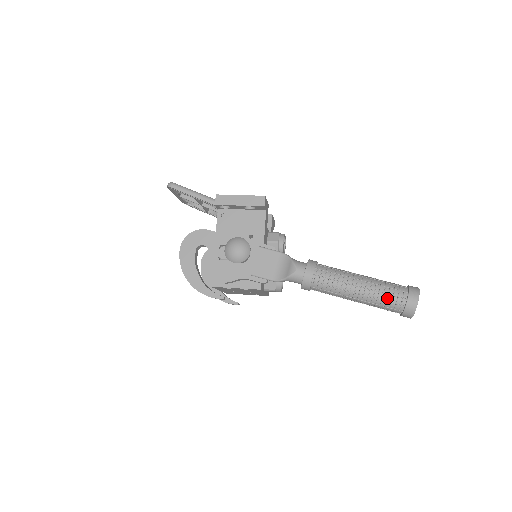
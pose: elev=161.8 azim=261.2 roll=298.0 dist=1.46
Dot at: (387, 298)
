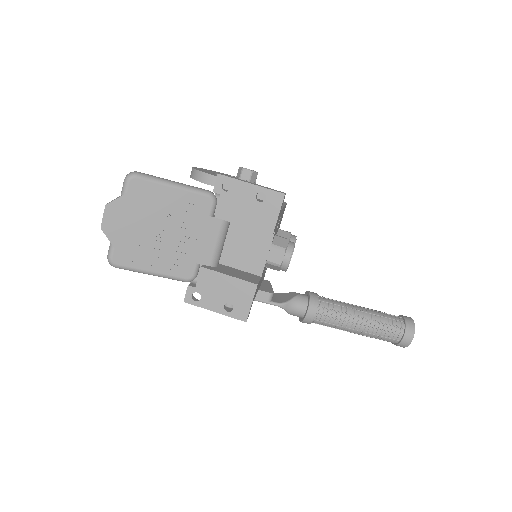
Dot at: occluded
